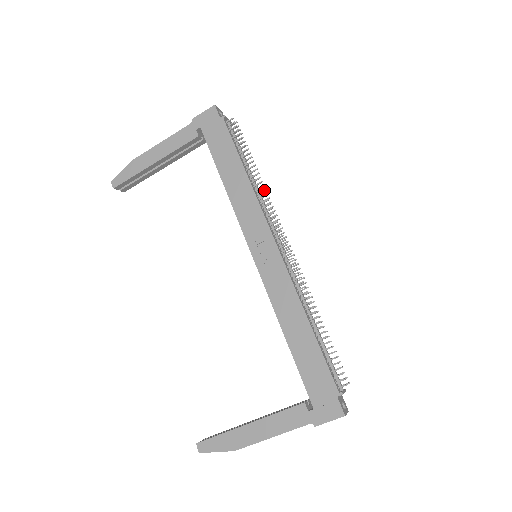
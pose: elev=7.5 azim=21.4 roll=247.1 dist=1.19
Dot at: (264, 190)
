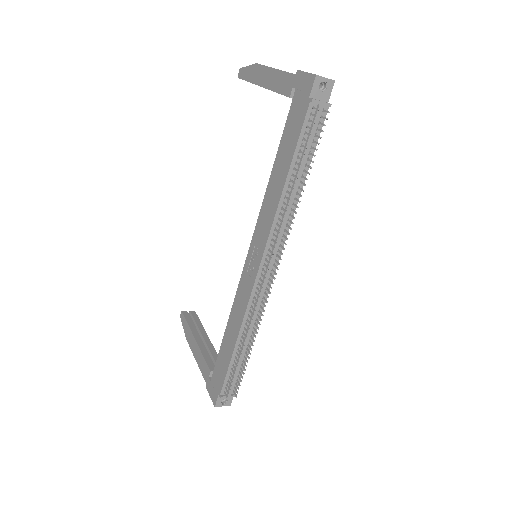
Dot at: (295, 212)
